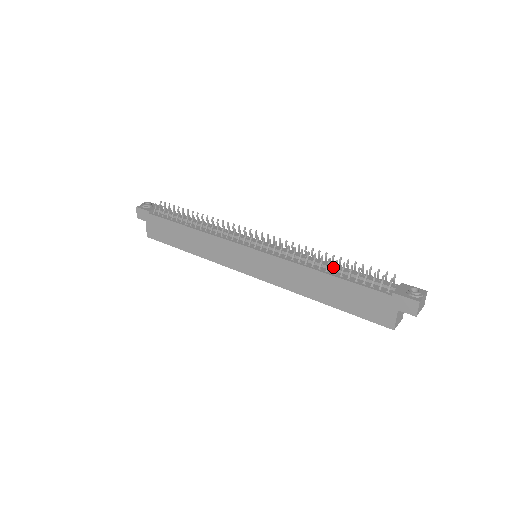
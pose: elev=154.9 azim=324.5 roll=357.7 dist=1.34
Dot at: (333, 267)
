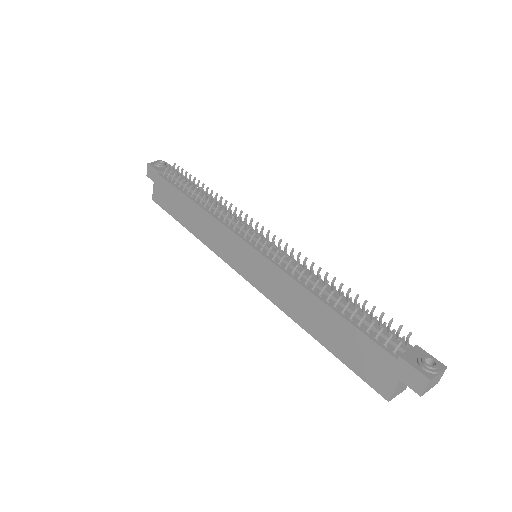
Dot at: (337, 298)
